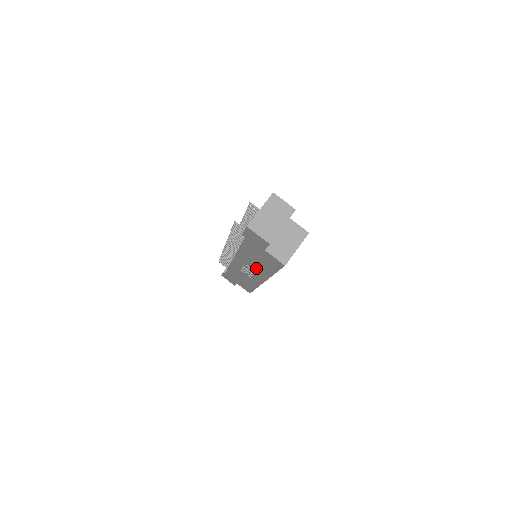
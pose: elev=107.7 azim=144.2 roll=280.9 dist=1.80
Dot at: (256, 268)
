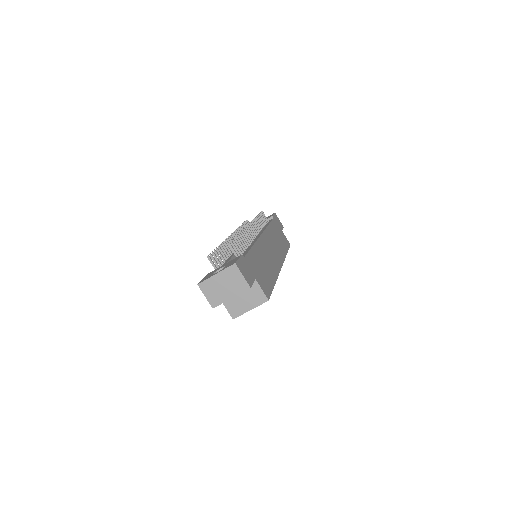
Dot at: occluded
